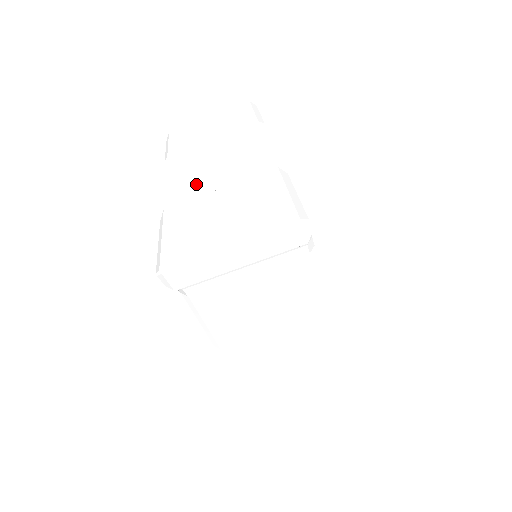
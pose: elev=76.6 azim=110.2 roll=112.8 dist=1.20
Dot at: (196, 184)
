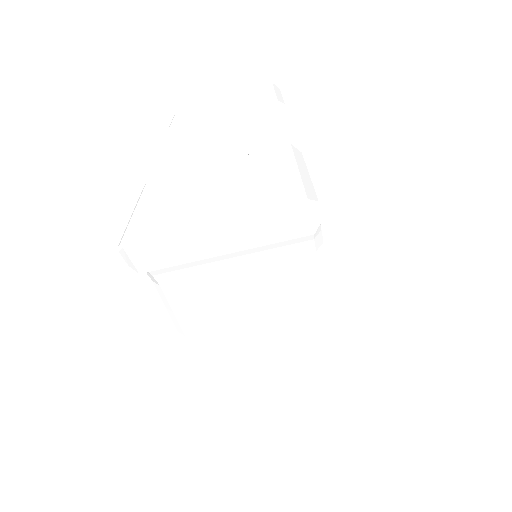
Dot at: (197, 164)
